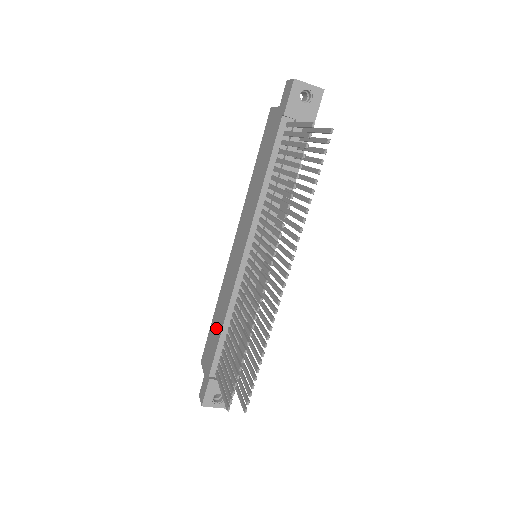
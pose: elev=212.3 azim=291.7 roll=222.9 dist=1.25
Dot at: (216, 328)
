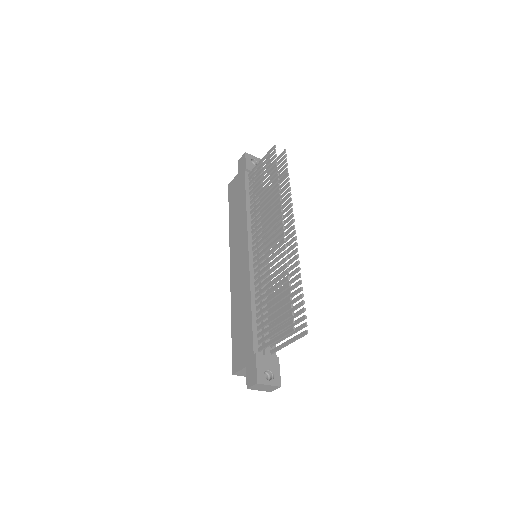
Dot at: (242, 322)
